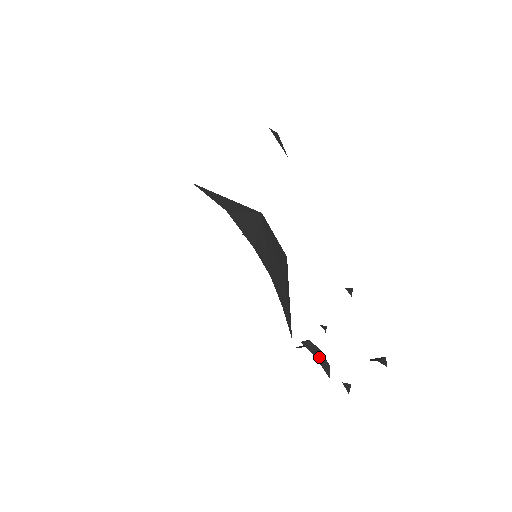
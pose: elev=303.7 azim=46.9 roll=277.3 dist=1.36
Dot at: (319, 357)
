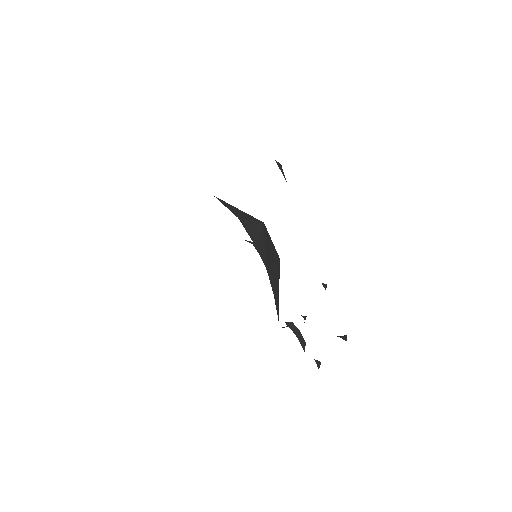
Dot at: (298, 334)
